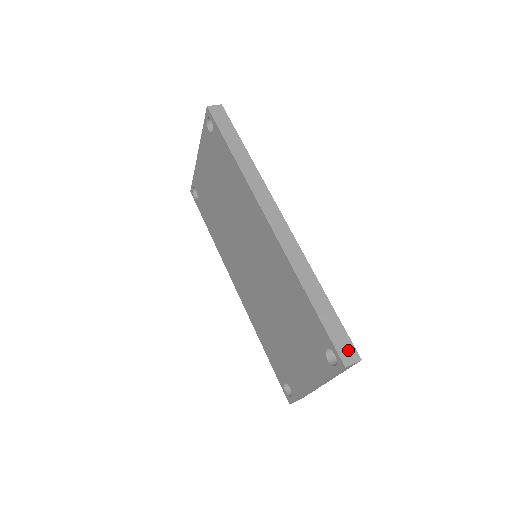
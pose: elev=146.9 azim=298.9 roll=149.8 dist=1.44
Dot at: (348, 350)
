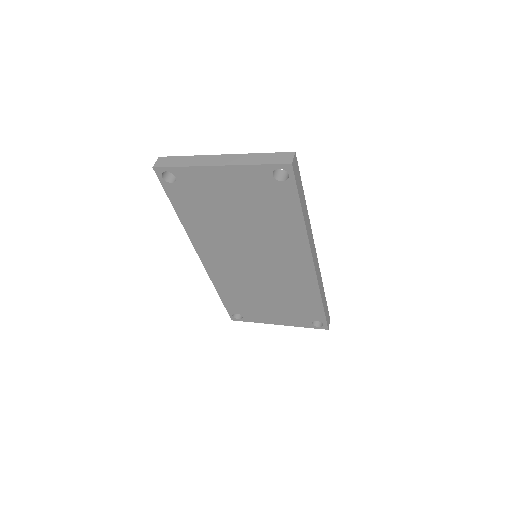
Dot at: occluded
